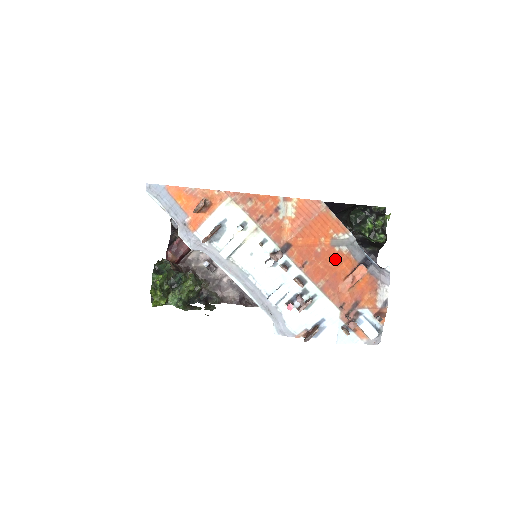
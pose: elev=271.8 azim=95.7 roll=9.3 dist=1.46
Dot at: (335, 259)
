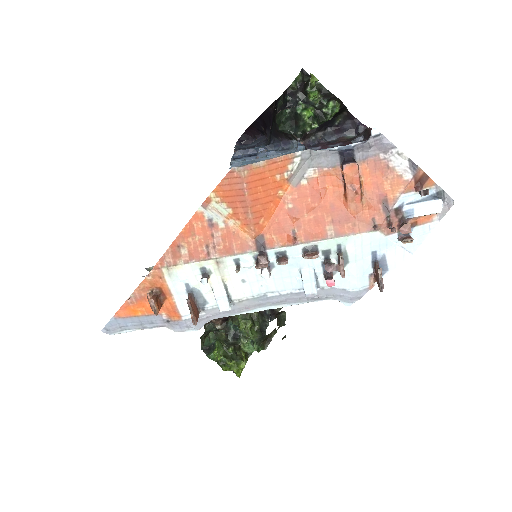
Dot at: (314, 193)
